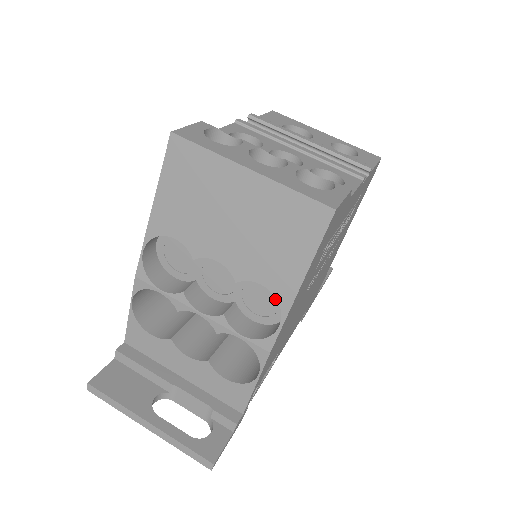
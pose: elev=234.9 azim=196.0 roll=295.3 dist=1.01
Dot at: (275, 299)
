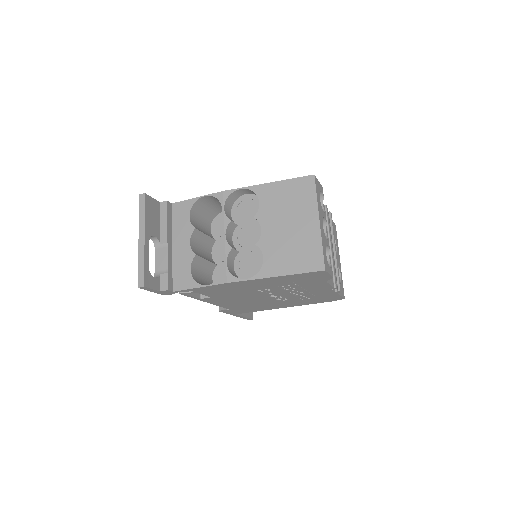
Dot at: (255, 271)
